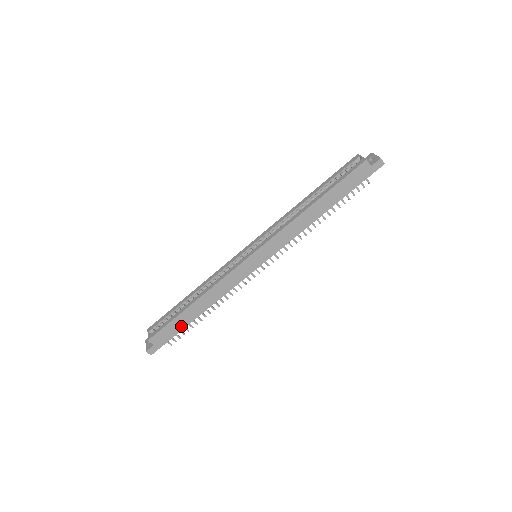
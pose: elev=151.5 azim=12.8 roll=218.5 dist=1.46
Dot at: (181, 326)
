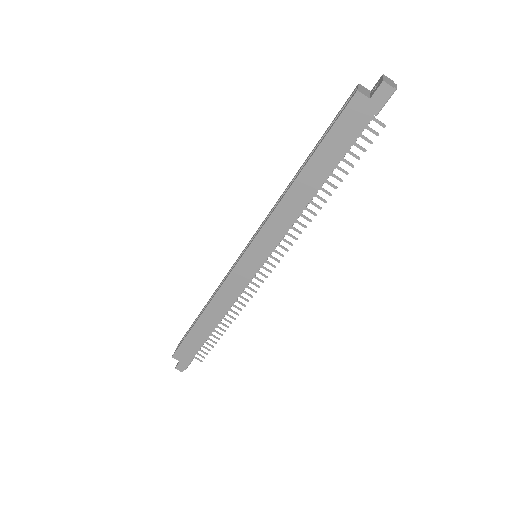
Dot at: (198, 342)
